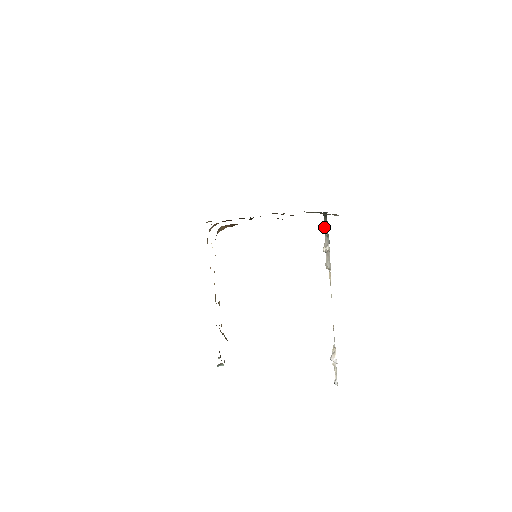
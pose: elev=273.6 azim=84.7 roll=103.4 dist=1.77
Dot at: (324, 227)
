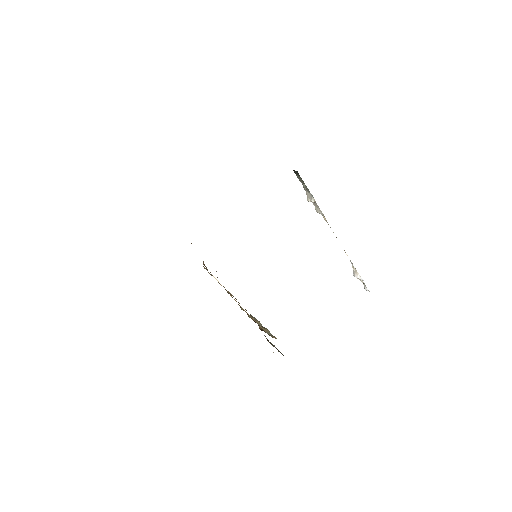
Dot at: occluded
